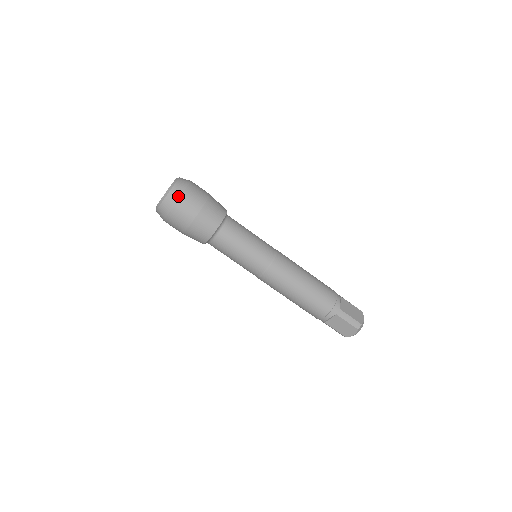
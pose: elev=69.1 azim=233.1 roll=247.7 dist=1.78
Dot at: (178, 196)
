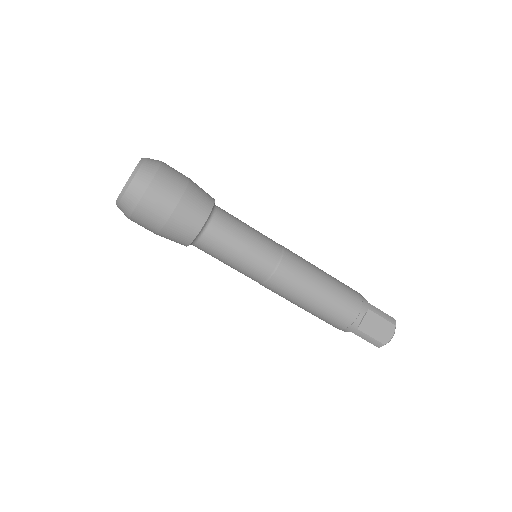
Dot at: (132, 207)
